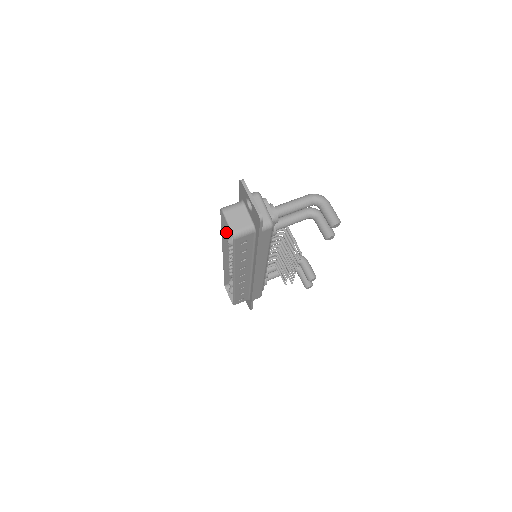
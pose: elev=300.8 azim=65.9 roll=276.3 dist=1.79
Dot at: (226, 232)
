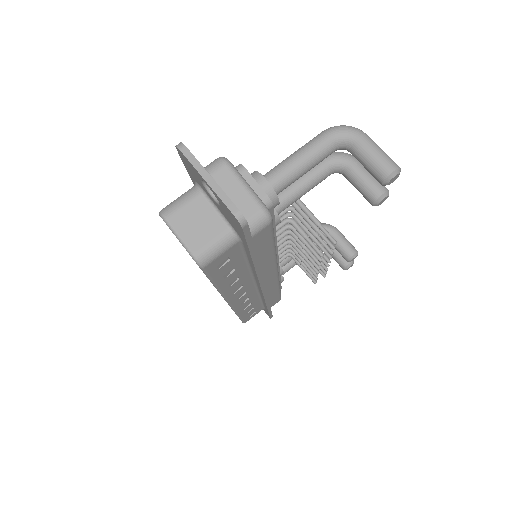
Dot at: occluded
